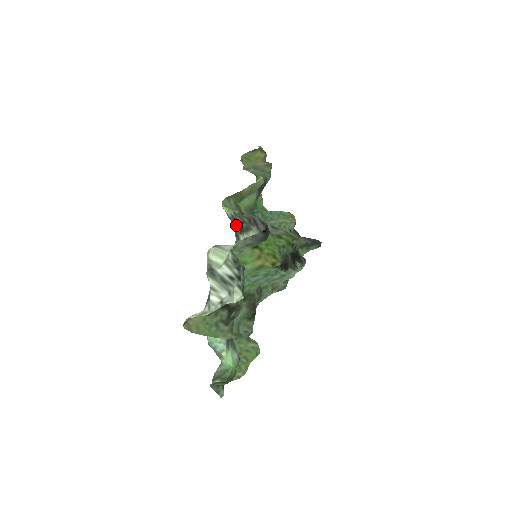
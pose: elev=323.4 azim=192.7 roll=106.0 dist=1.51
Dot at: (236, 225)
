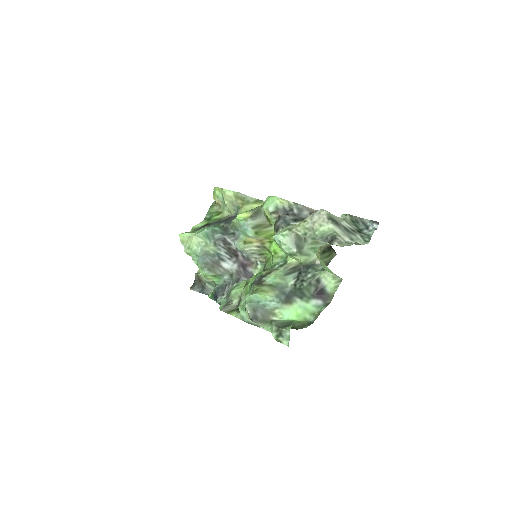
Dot at: (287, 215)
